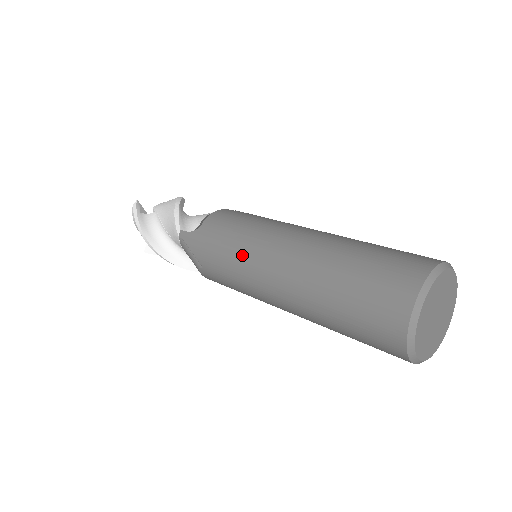
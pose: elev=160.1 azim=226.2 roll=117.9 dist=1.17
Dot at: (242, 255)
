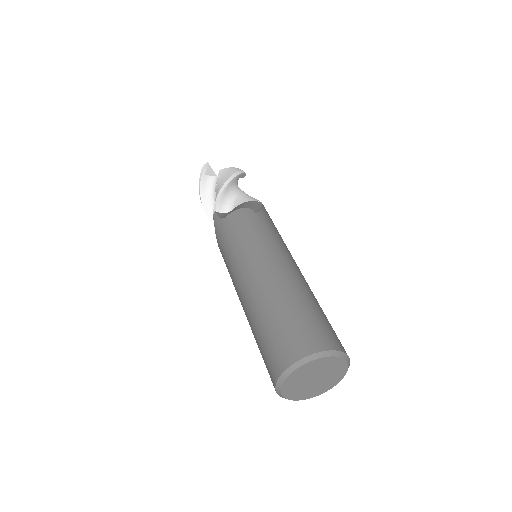
Dot at: (233, 260)
